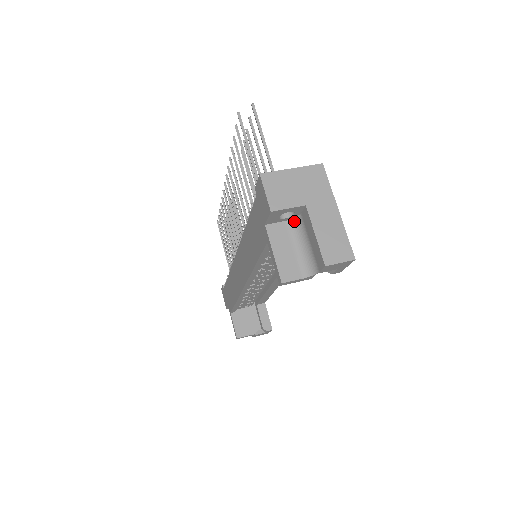
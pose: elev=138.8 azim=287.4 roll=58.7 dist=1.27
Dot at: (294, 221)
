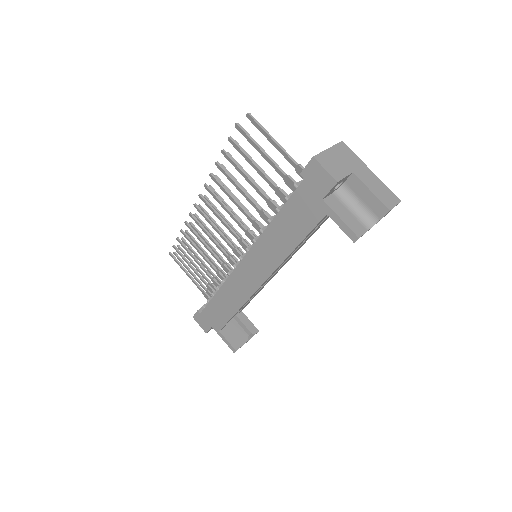
Dot at: (339, 191)
